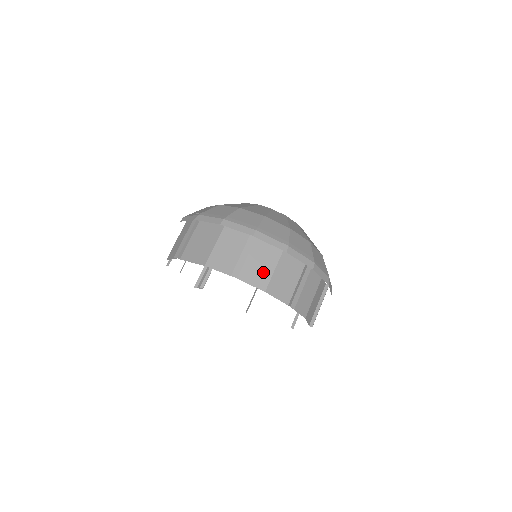
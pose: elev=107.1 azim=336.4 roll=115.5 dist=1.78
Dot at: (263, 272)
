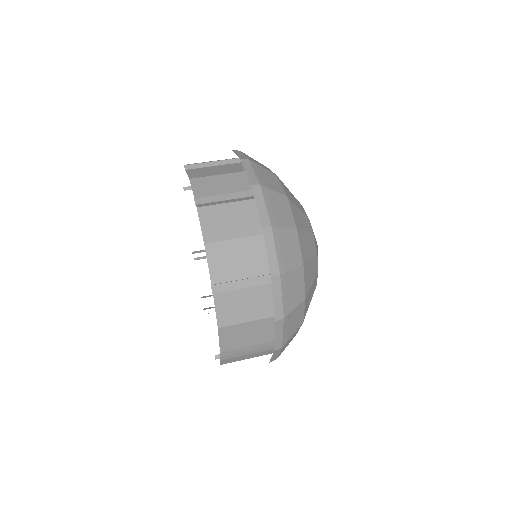
Dot at: (208, 173)
